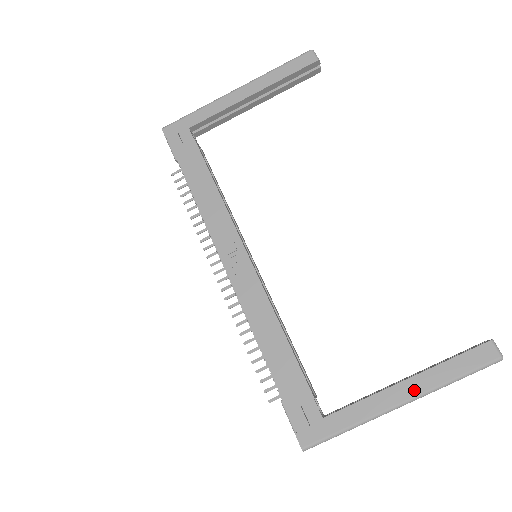
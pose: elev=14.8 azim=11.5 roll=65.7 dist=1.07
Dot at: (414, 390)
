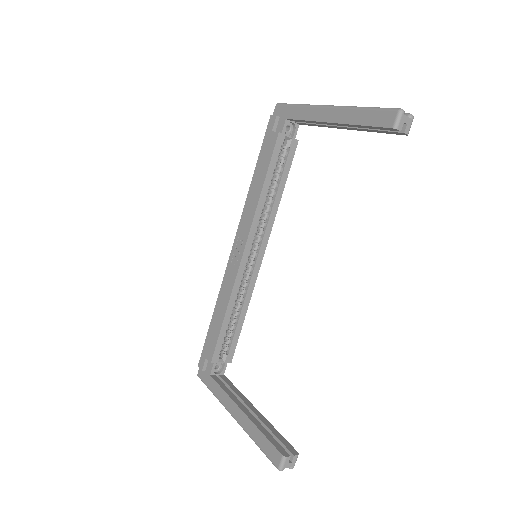
Dot at: (240, 419)
